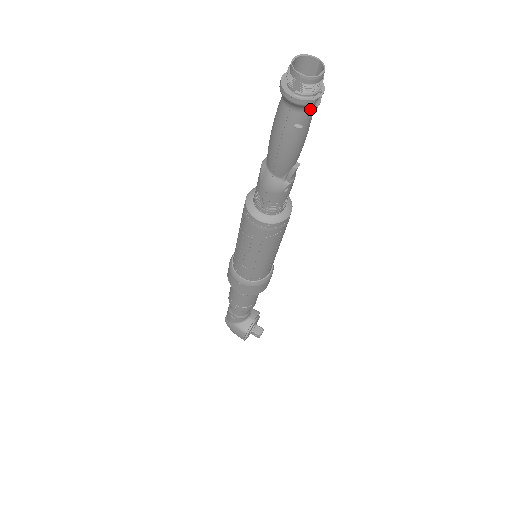
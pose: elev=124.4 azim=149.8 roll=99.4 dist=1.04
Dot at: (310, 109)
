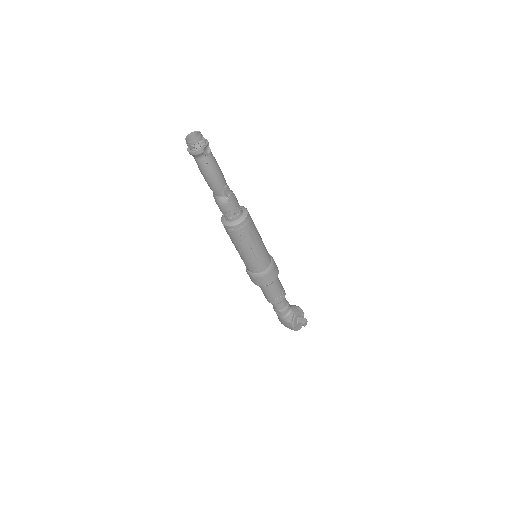
Dot at: (205, 155)
